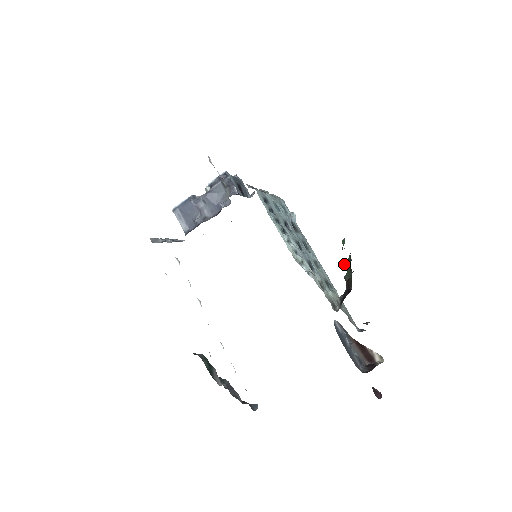
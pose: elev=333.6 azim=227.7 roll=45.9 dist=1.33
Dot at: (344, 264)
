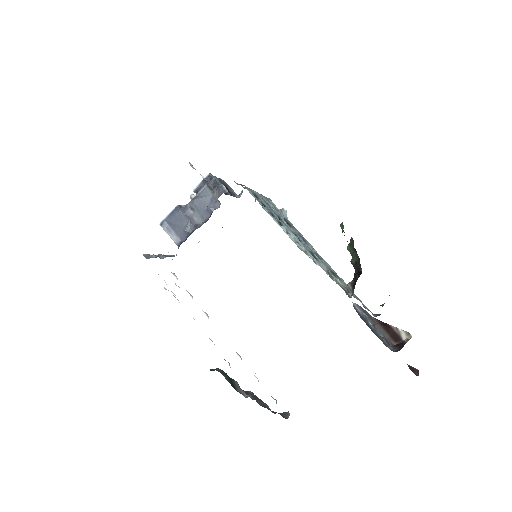
Dot at: (347, 249)
